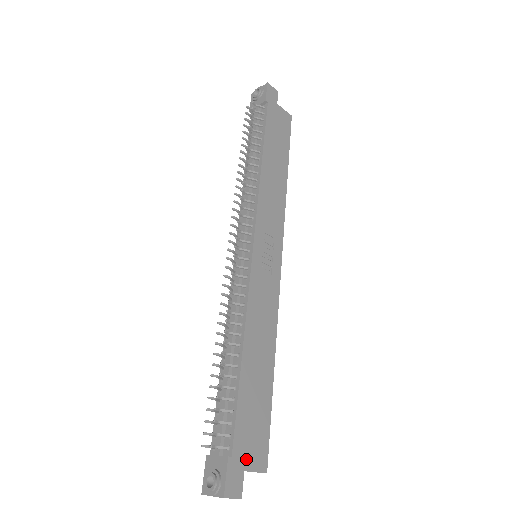
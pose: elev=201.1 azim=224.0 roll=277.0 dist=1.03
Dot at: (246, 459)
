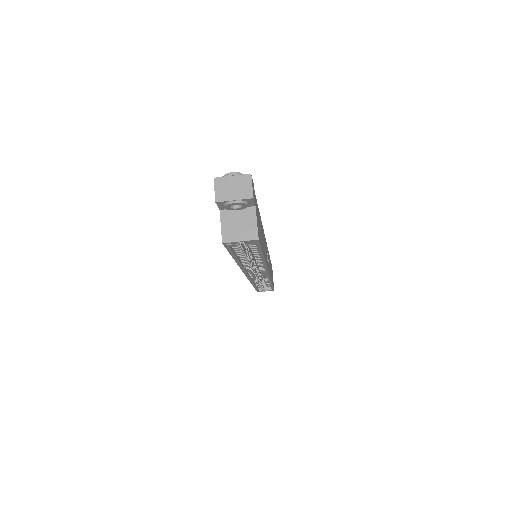
Dot at: (256, 210)
